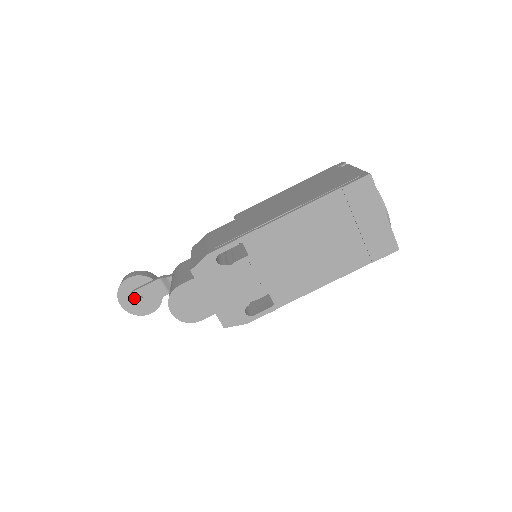
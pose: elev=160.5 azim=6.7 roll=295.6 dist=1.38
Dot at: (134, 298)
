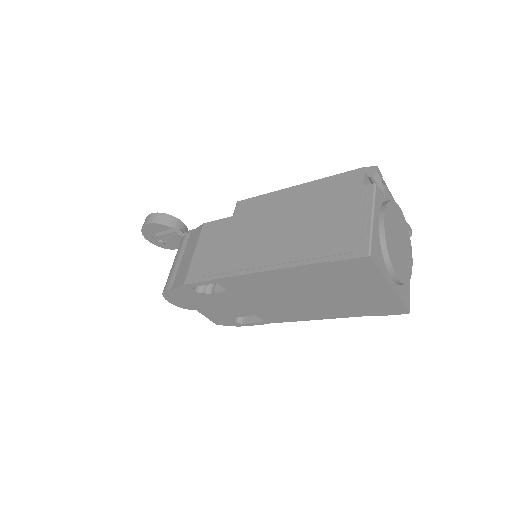
Dot at: (156, 241)
